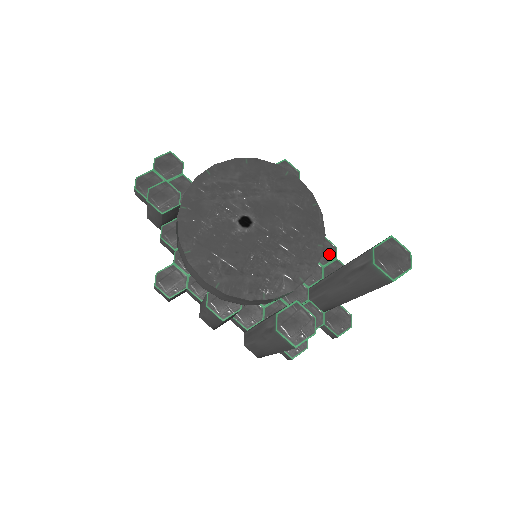
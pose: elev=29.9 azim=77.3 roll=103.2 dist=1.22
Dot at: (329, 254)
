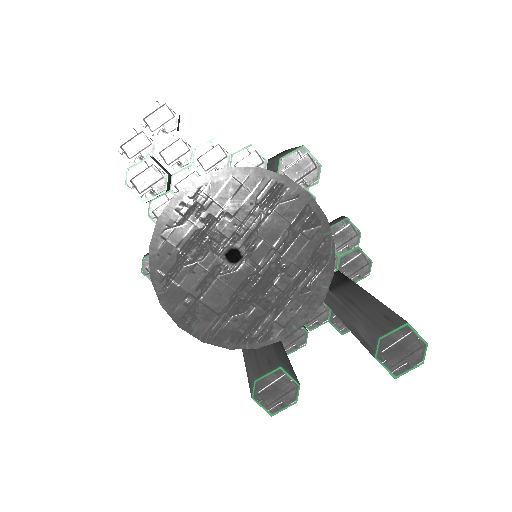
Dot at: (350, 241)
